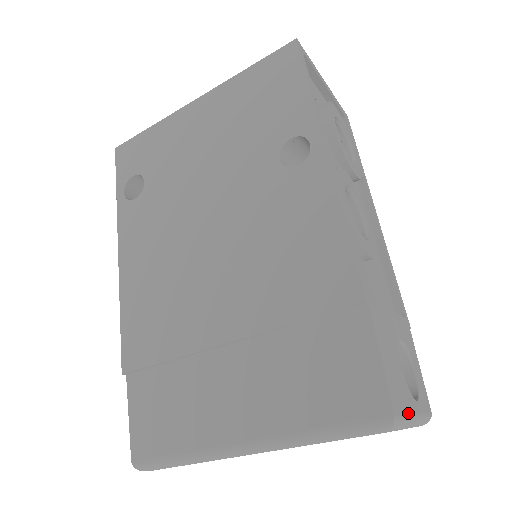
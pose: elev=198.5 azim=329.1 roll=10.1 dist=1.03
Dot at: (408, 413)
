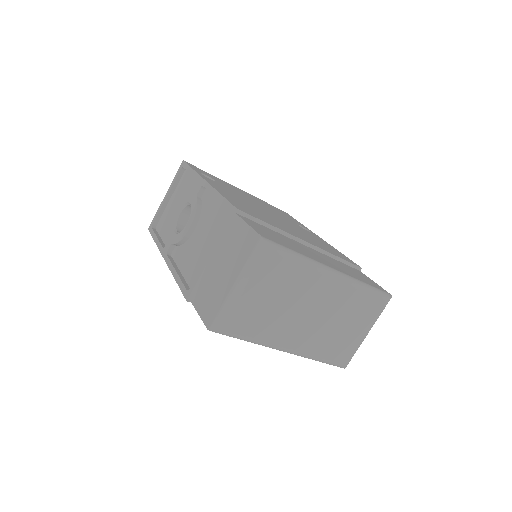
Dot at: occluded
